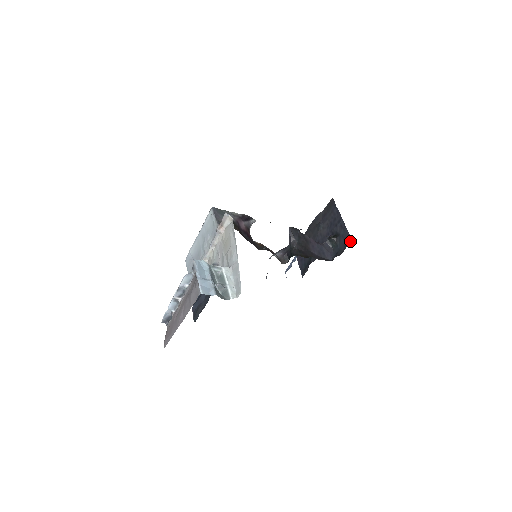
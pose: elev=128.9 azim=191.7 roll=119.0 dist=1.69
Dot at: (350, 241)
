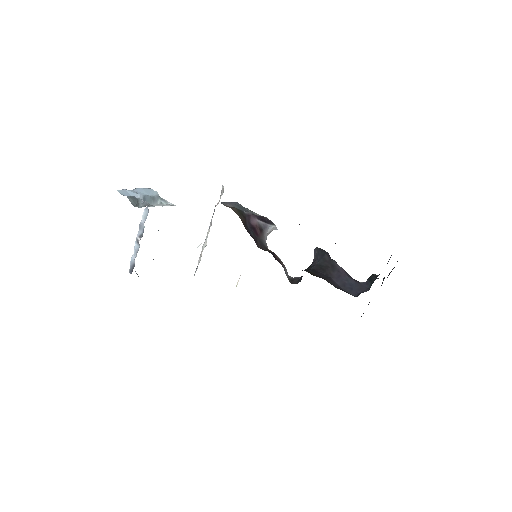
Dot at: occluded
